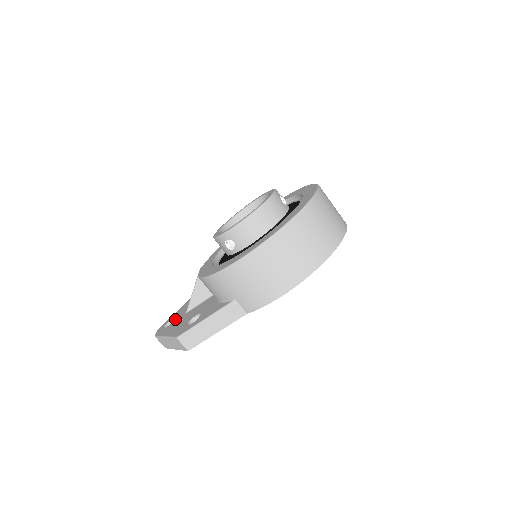
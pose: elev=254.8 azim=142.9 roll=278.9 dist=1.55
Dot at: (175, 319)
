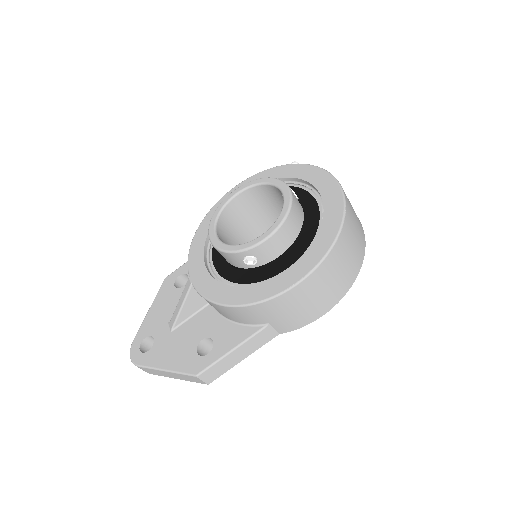
Dot at: (156, 339)
